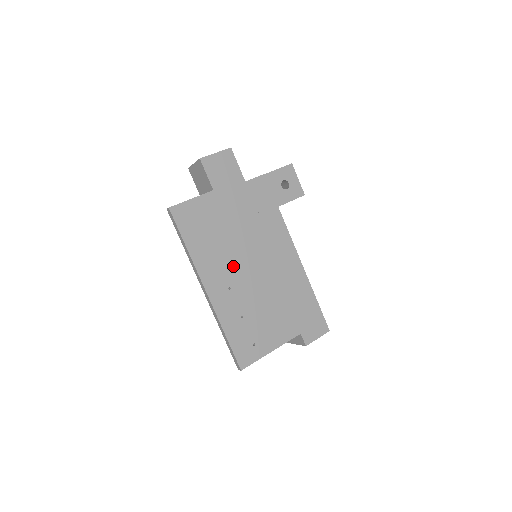
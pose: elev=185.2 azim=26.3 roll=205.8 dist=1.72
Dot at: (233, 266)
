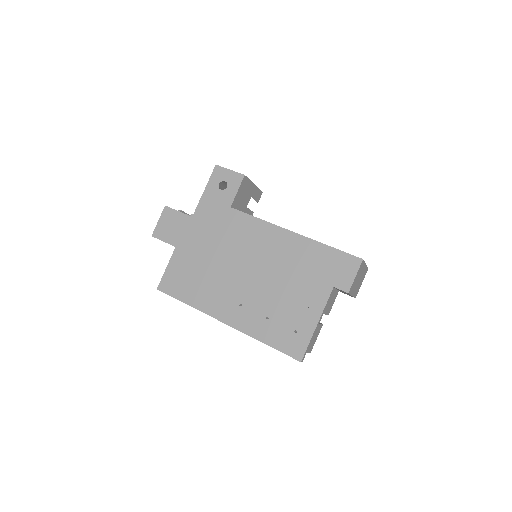
Dot at: (230, 286)
